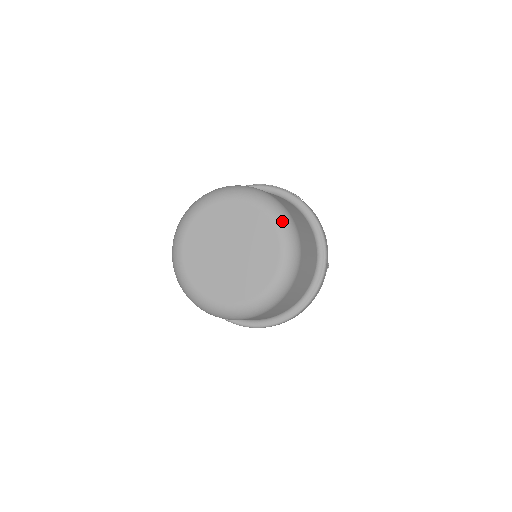
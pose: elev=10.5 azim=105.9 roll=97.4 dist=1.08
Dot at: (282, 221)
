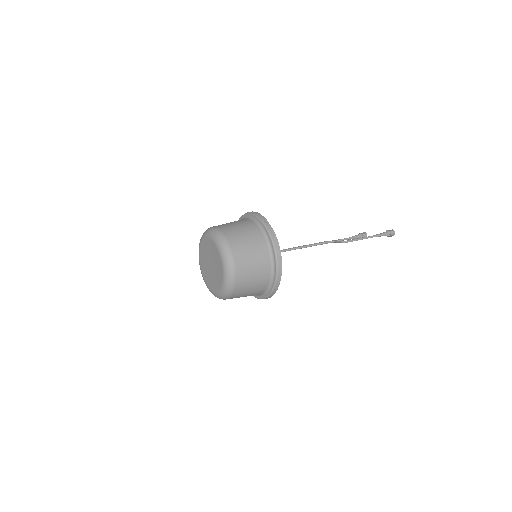
Dot at: (221, 249)
